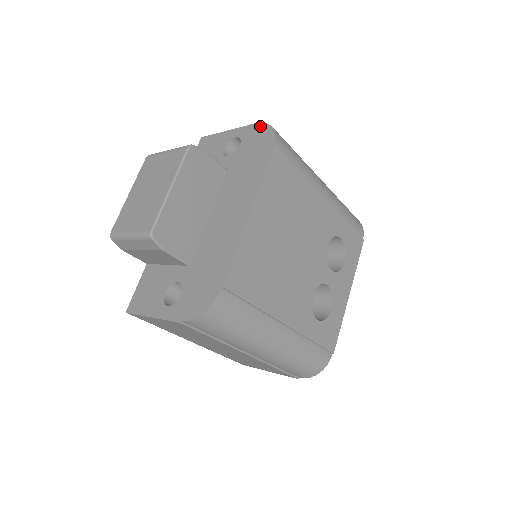
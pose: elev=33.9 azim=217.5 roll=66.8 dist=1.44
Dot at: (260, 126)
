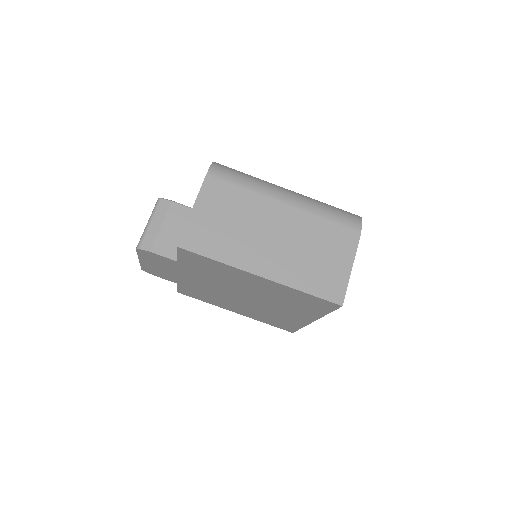
Dot at: occluded
